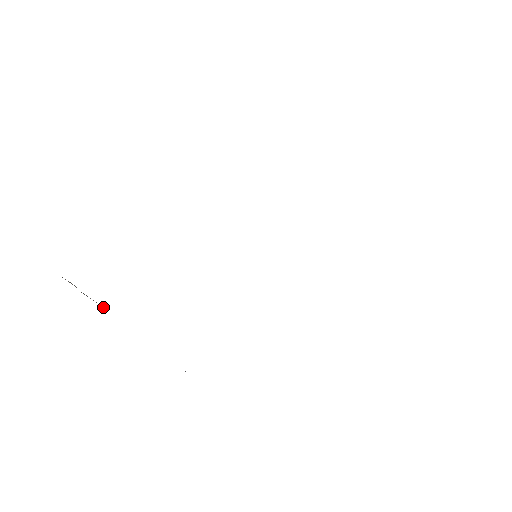
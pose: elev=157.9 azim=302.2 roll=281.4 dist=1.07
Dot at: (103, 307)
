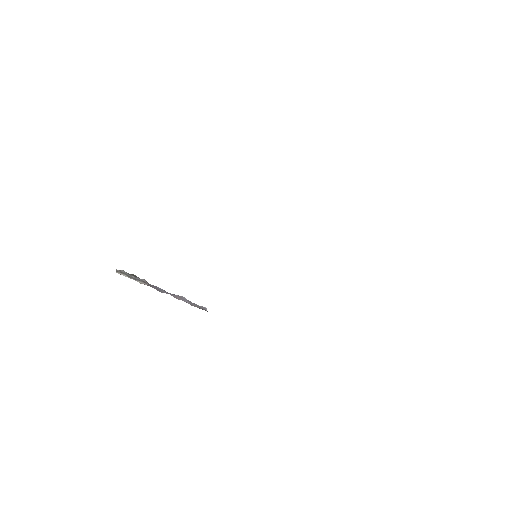
Dot at: (145, 282)
